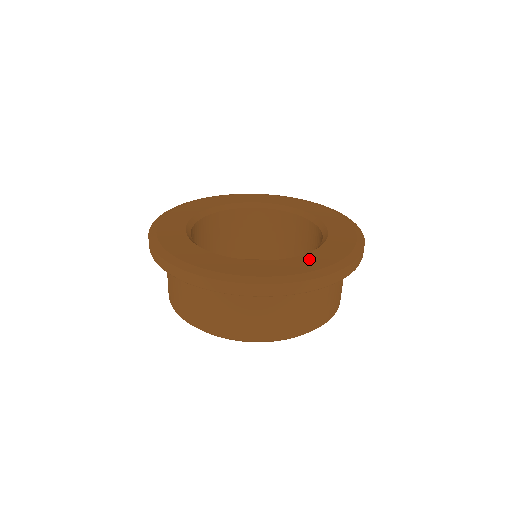
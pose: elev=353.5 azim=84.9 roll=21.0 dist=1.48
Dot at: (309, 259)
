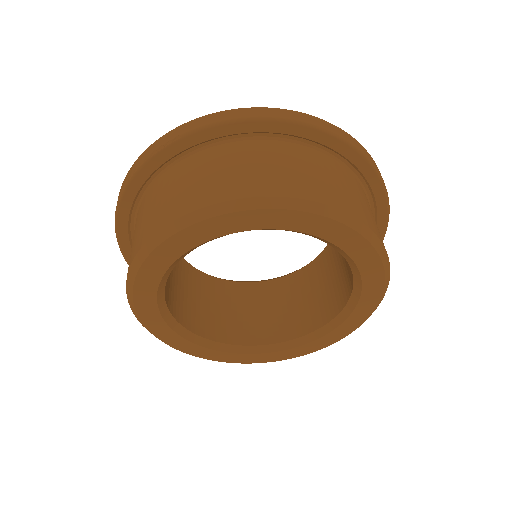
Dot at: occluded
